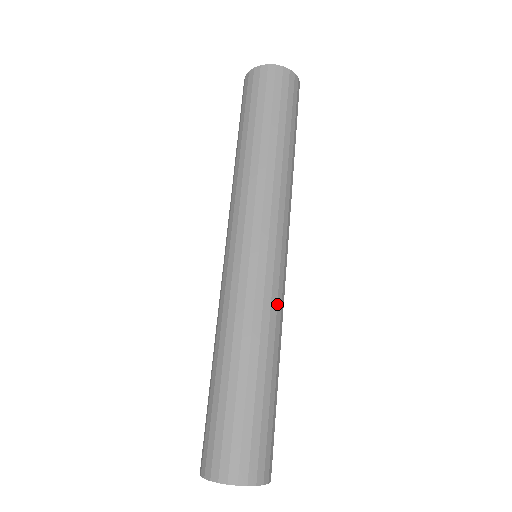
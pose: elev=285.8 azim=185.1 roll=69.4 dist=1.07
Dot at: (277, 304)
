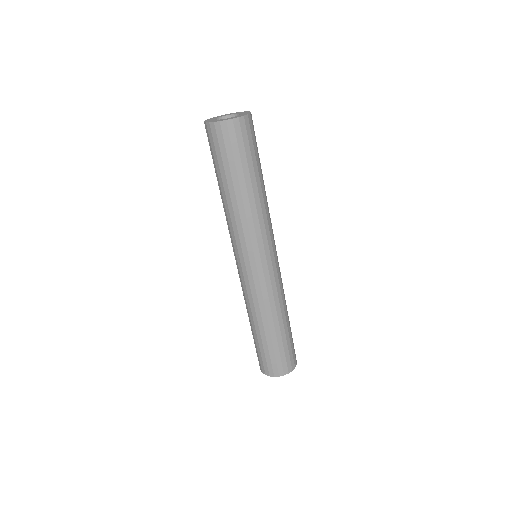
Dot at: (268, 294)
